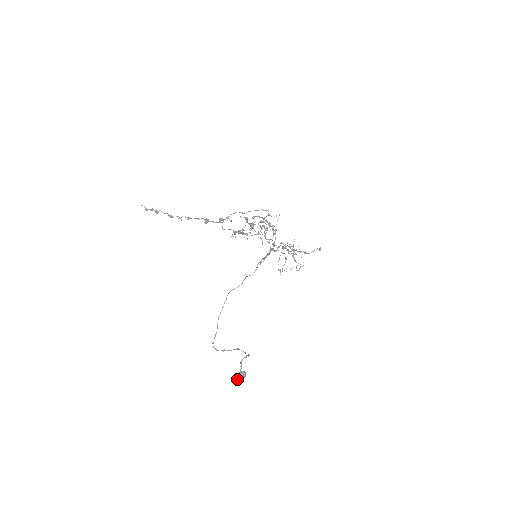
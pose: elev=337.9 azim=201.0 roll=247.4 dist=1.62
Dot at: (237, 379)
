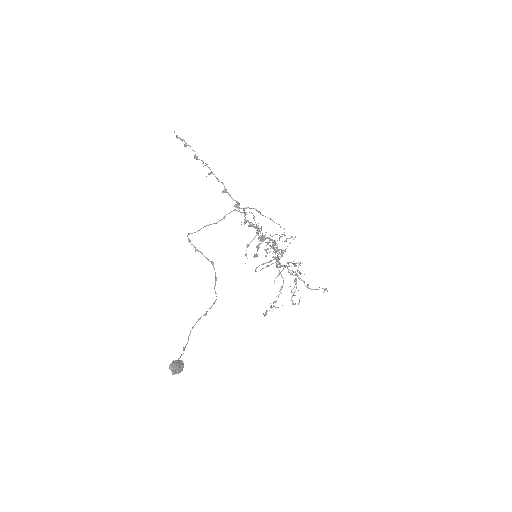
Dot at: (170, 364)
